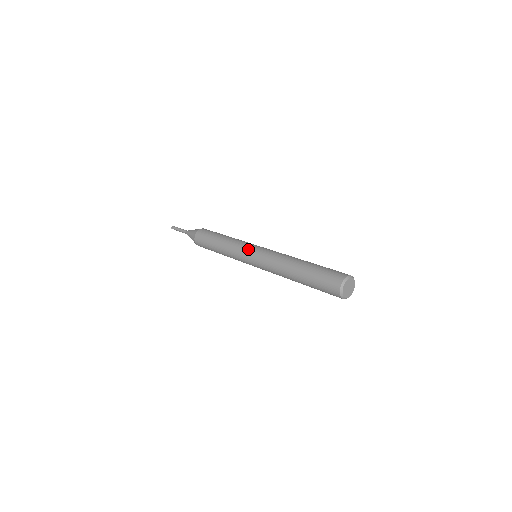
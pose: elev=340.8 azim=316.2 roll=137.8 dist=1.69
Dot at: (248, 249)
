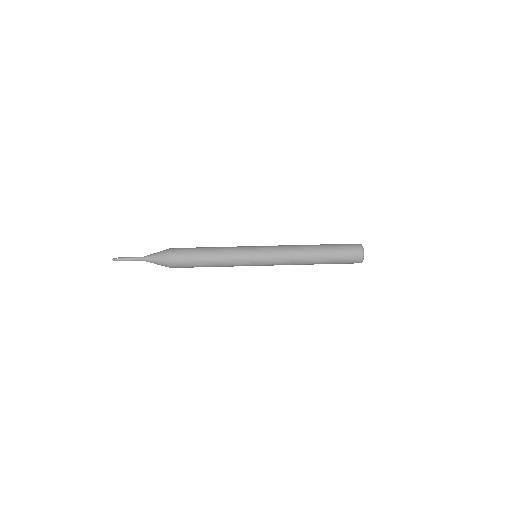
Dot at: (253, 265)
